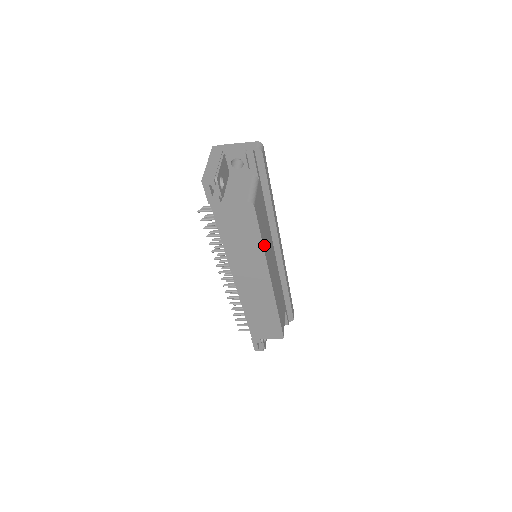
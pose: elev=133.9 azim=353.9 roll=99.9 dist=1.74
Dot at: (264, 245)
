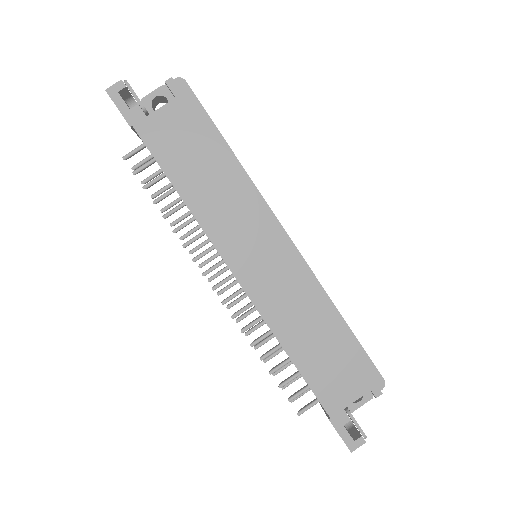
Dot at: (243, 174)
